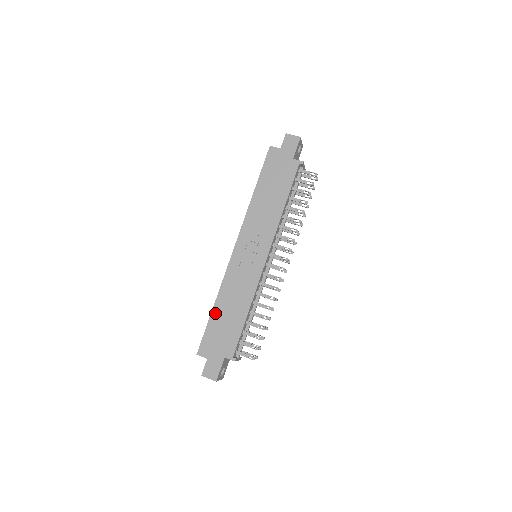
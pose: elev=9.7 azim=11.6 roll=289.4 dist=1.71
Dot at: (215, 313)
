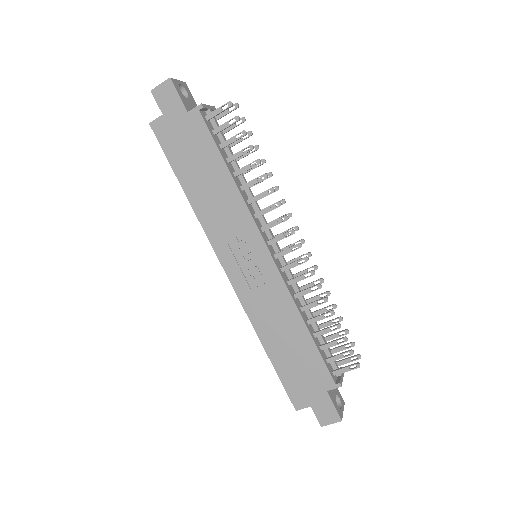
Dot at: (273, 356)
